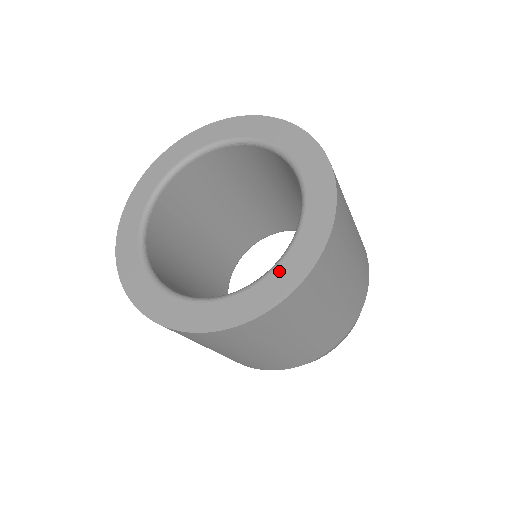
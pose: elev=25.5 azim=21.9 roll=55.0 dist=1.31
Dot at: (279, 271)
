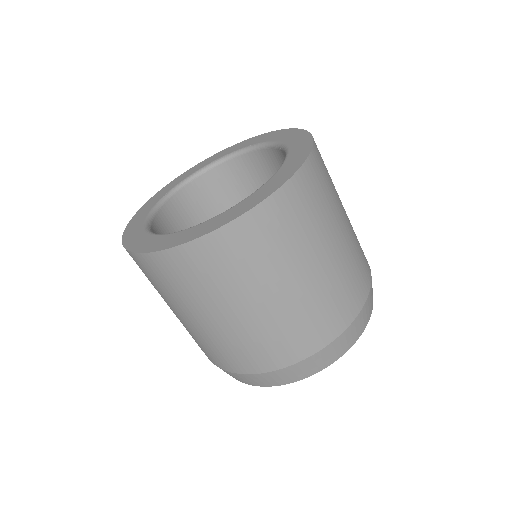
Dot at: (182, 233)
